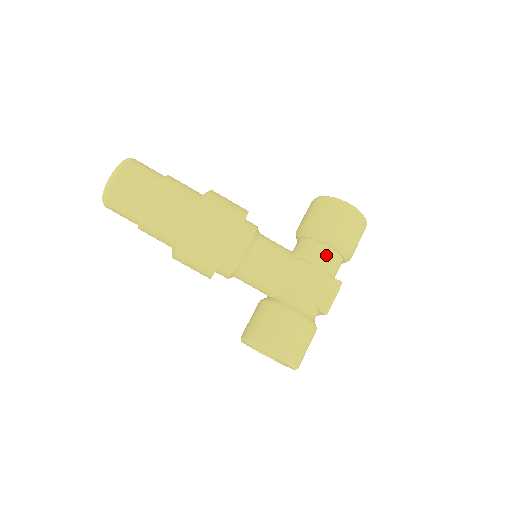
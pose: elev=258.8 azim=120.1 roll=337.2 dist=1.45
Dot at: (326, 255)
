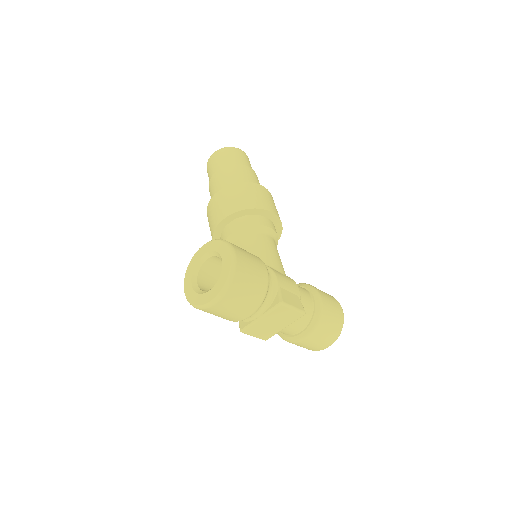
Dot at: (307, 296)
